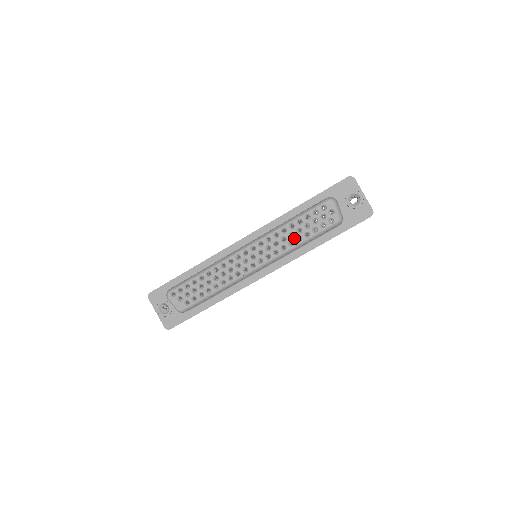
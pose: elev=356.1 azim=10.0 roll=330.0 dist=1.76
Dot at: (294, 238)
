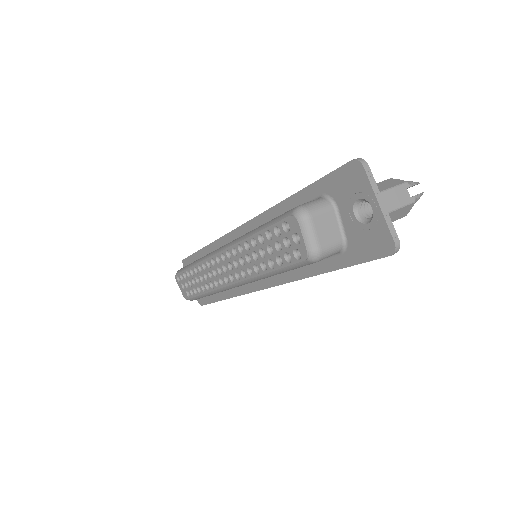
Dot at: (258, 262)
